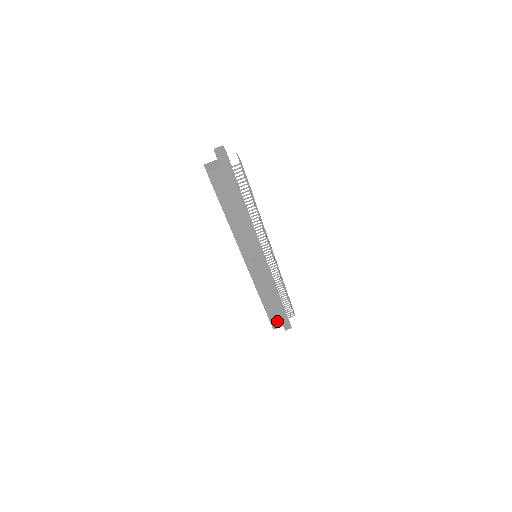
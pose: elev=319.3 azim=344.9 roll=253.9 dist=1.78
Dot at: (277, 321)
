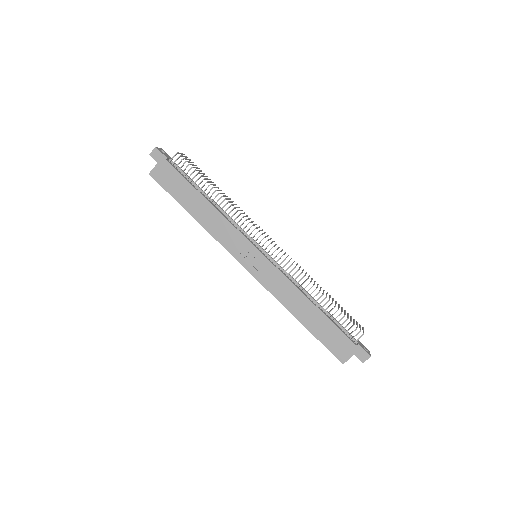
Dot at: (339, 348)
